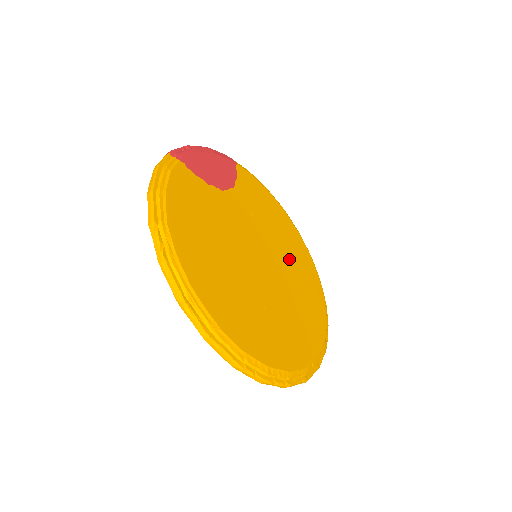
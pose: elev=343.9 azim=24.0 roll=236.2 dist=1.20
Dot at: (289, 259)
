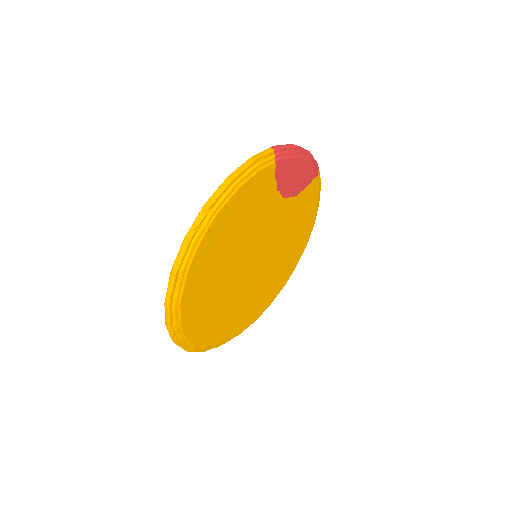
Dot at: (277, 267)
